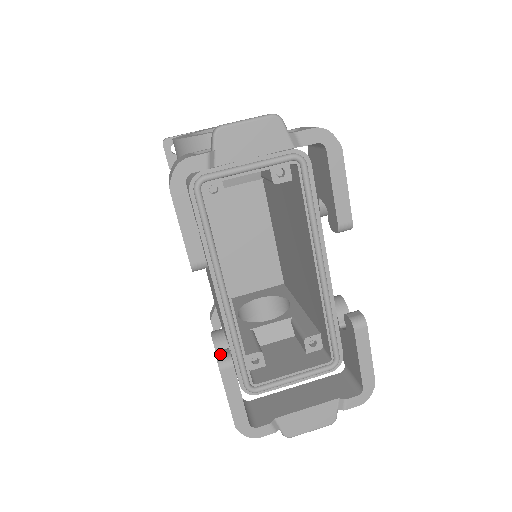
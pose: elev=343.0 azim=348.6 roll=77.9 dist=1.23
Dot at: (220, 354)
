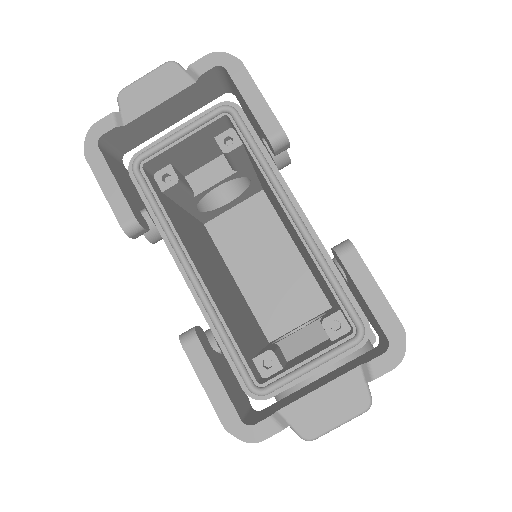
Dot at: occluded
